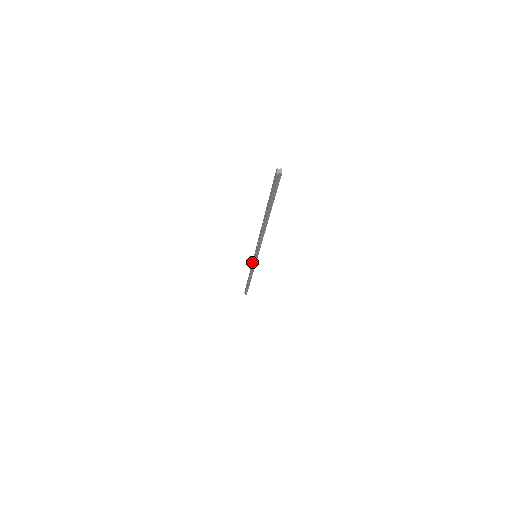
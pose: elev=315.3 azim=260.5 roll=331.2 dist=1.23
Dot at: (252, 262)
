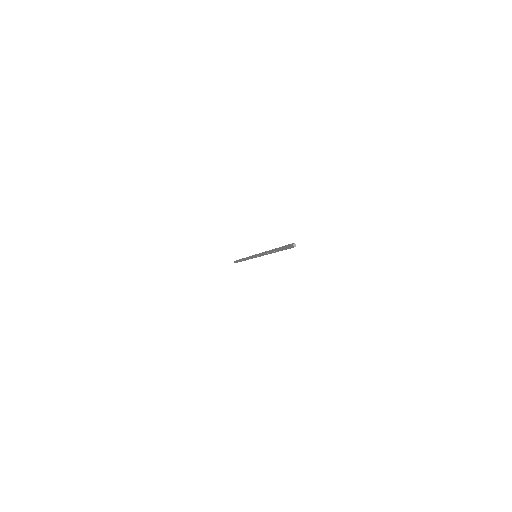
Dot at: (251, 258)
